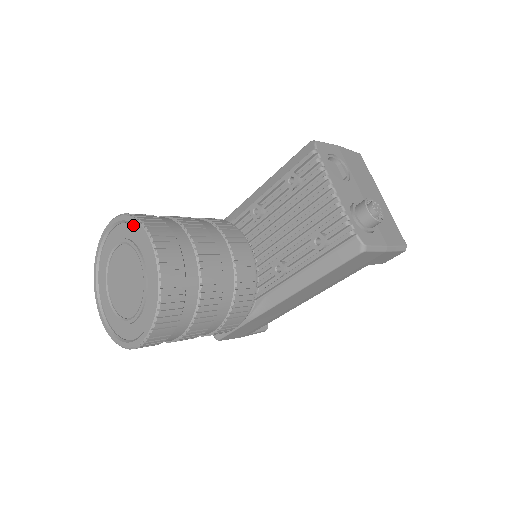
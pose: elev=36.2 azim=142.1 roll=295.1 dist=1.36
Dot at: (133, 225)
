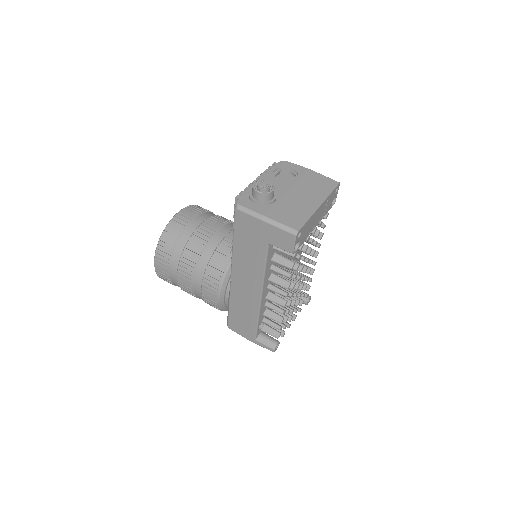
Dot at: occluded
